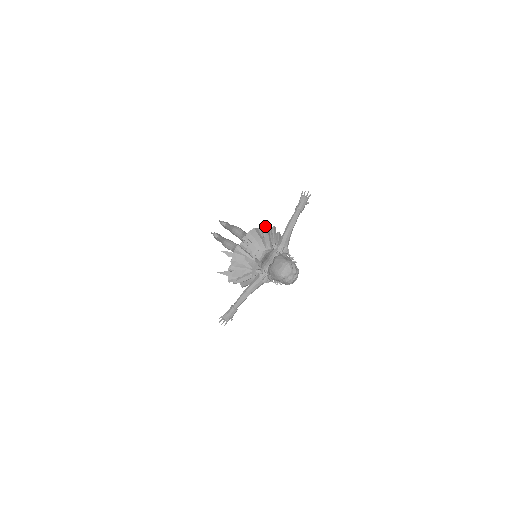
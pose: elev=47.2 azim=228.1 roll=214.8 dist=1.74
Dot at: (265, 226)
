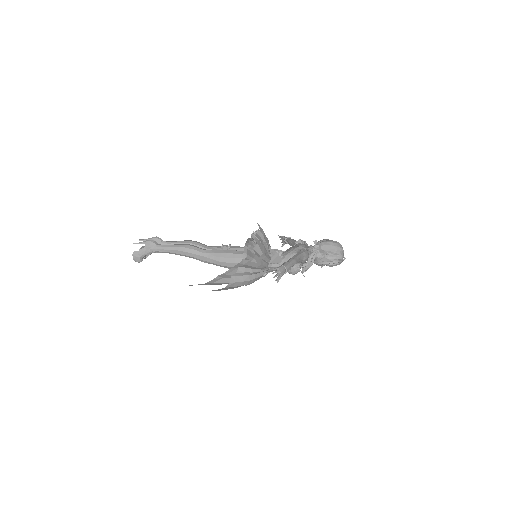
Dot at: occluded
